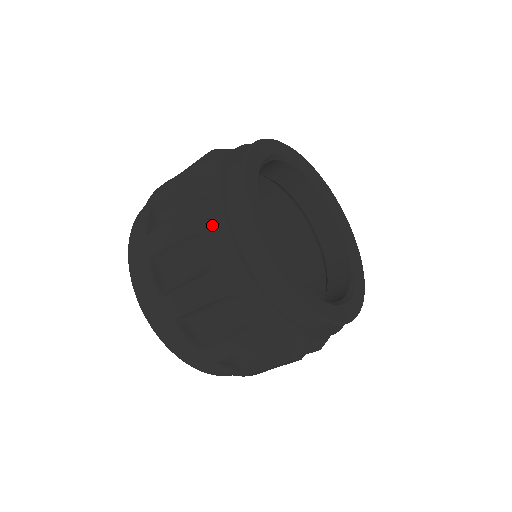
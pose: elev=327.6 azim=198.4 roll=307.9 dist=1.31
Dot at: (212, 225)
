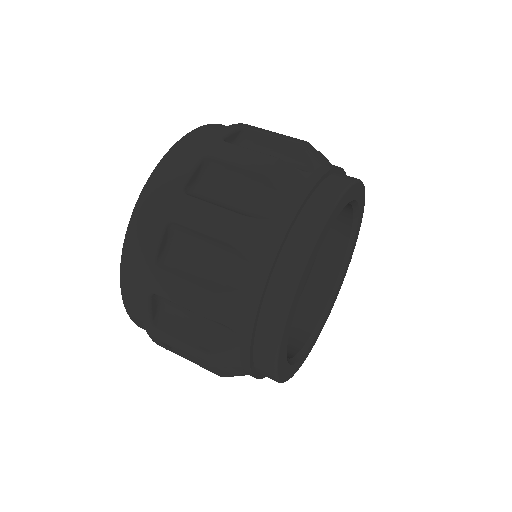
Dot at: (289, 191)
